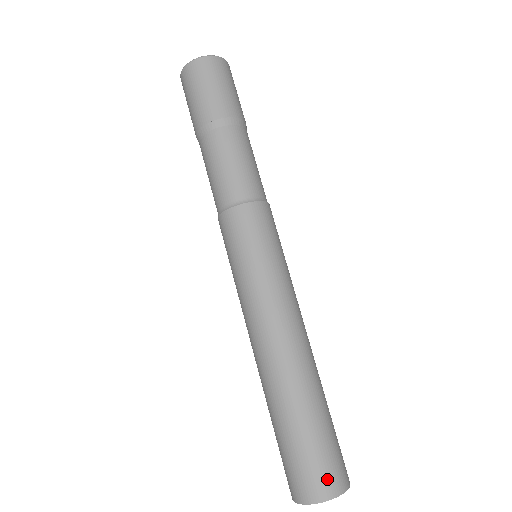
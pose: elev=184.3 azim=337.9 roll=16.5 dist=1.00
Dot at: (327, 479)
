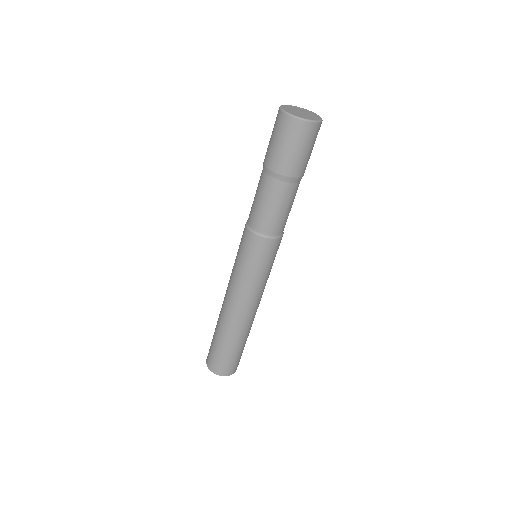
Dot at: (220, 368)
